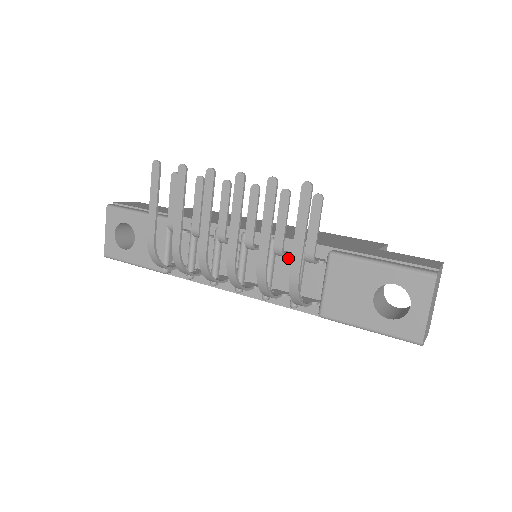
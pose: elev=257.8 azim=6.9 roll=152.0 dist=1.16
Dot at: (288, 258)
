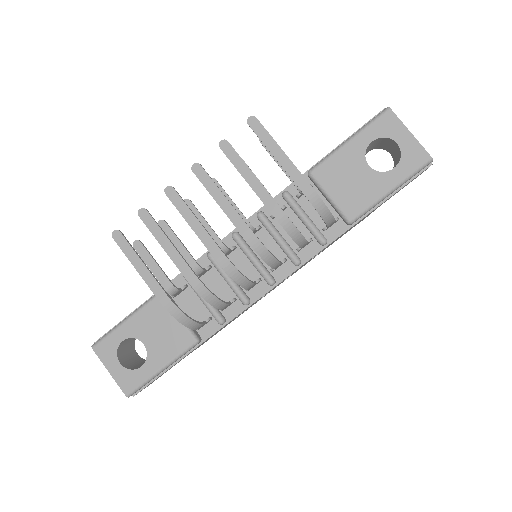
Dot at: occluded
